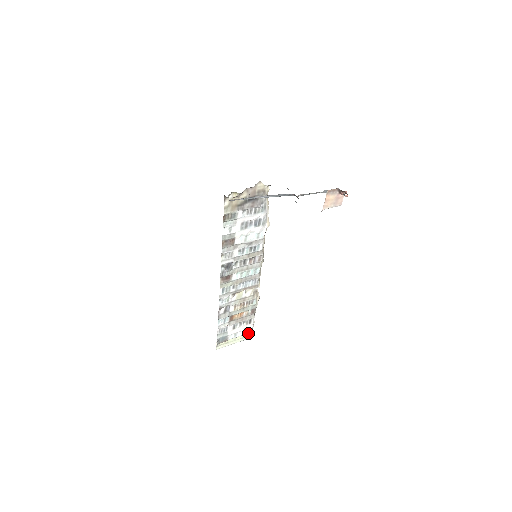
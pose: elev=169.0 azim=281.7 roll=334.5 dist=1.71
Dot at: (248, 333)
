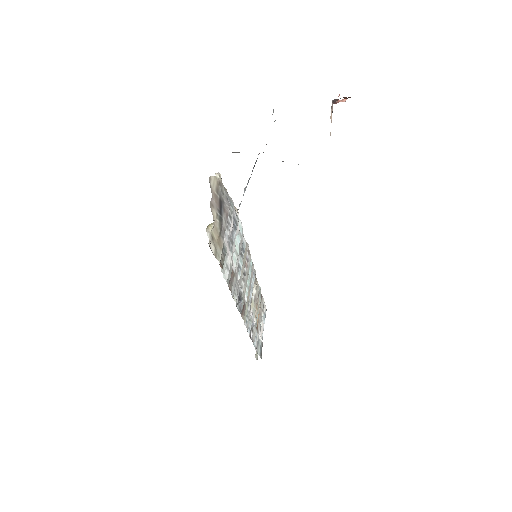
Dot at: occluded
